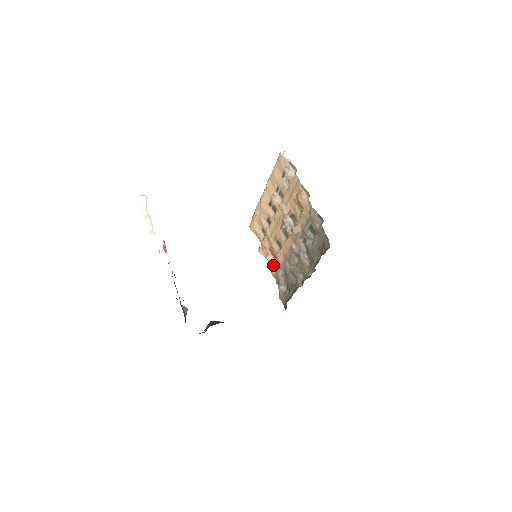
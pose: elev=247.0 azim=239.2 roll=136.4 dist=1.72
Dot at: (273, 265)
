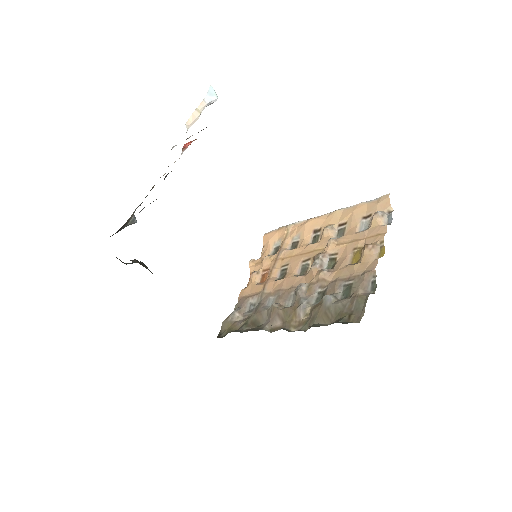
Dot at: (252, 286)
